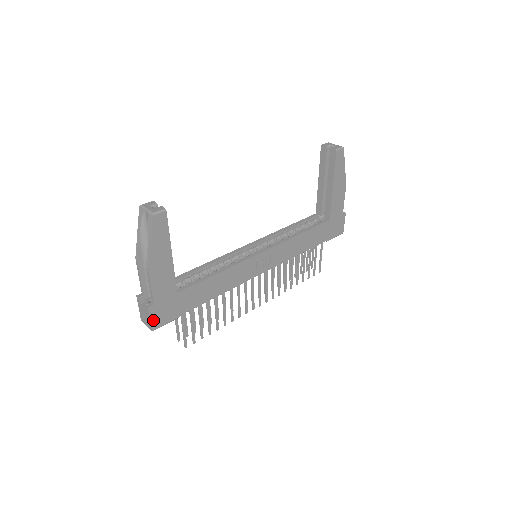
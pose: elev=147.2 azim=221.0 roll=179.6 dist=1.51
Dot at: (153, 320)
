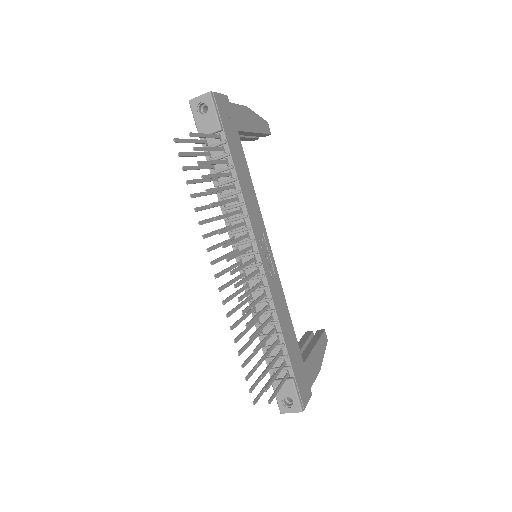
Dot at: (219, 96)
